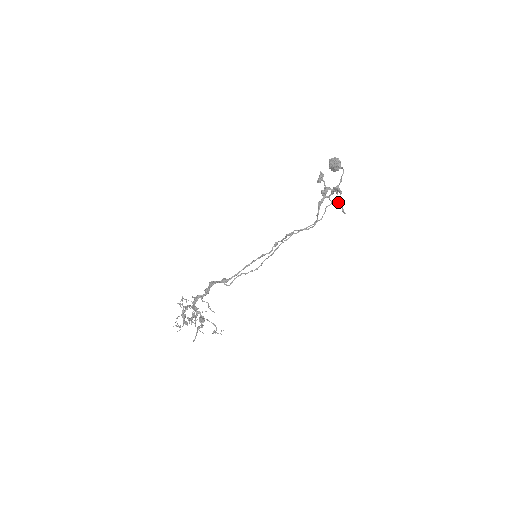
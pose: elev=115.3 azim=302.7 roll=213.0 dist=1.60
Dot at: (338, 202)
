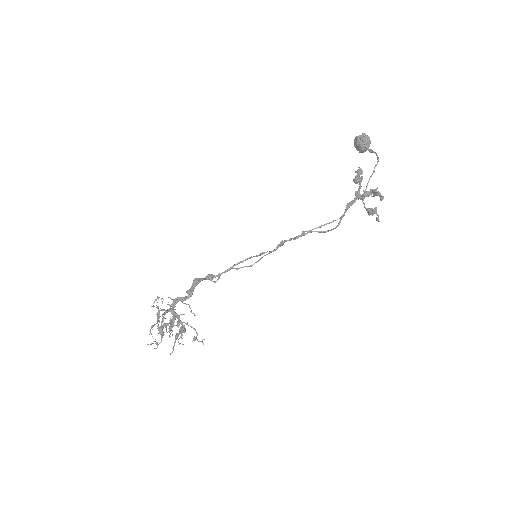
Dot at: (374, 209)
